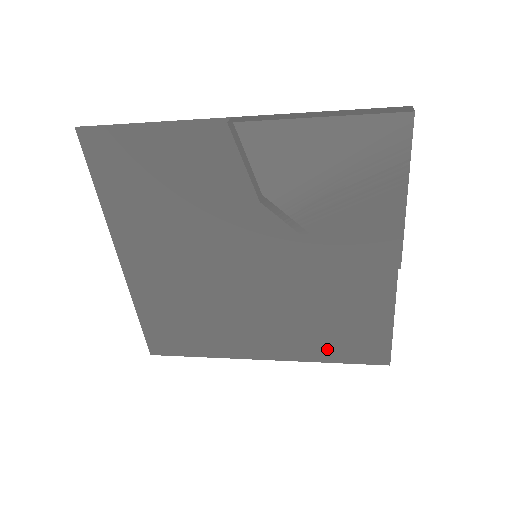
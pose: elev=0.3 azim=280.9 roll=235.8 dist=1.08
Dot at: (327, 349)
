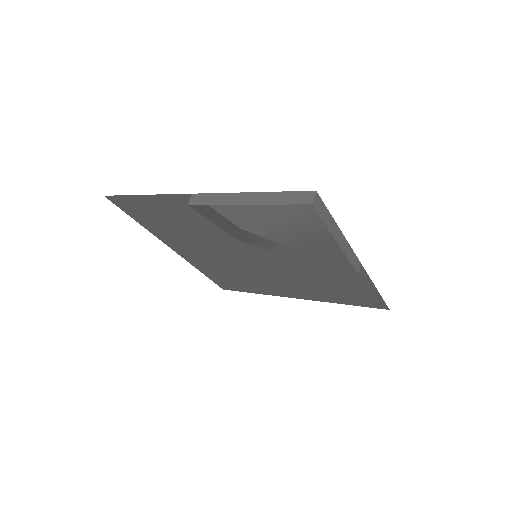
Dot at: (337, 298)
